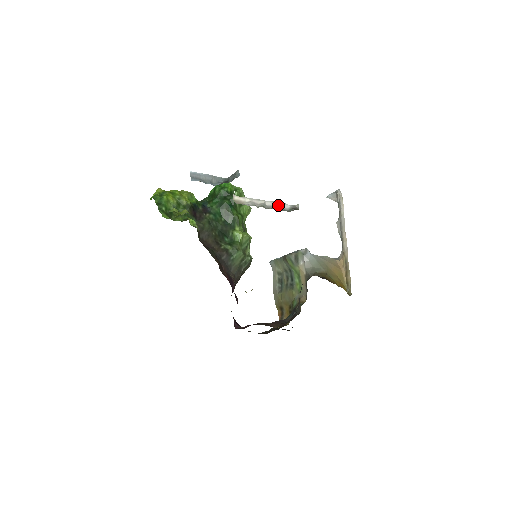
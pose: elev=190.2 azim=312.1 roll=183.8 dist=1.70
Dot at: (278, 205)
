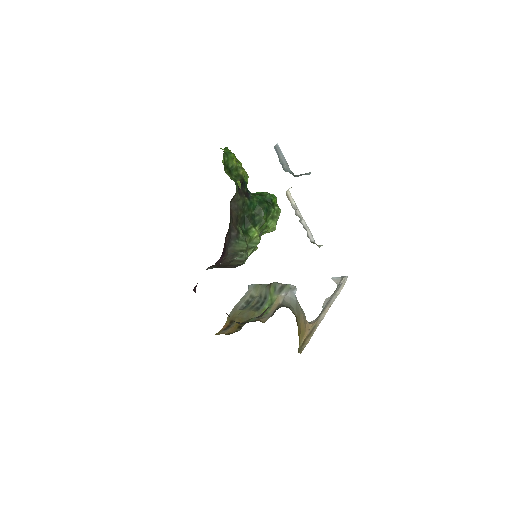
Dot at: (308, 231)
